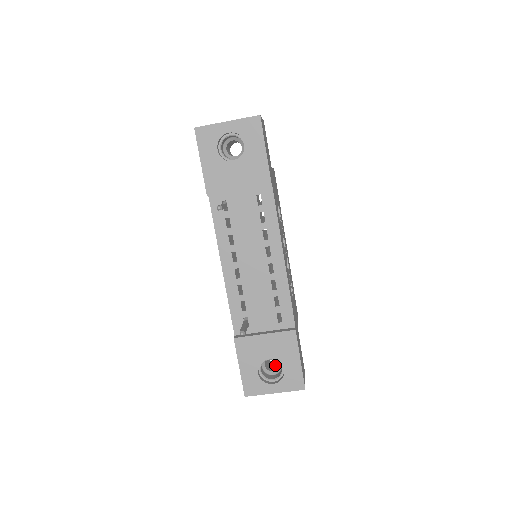
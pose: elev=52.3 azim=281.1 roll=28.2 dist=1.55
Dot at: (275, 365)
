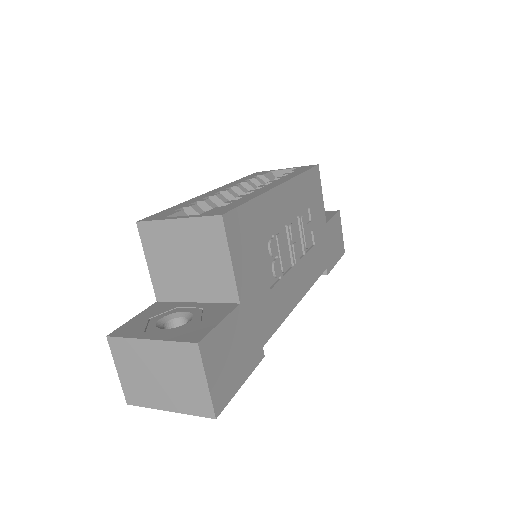
Dot at: occluded
